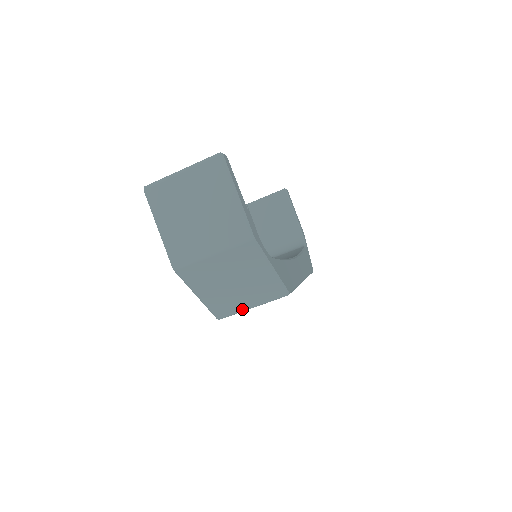
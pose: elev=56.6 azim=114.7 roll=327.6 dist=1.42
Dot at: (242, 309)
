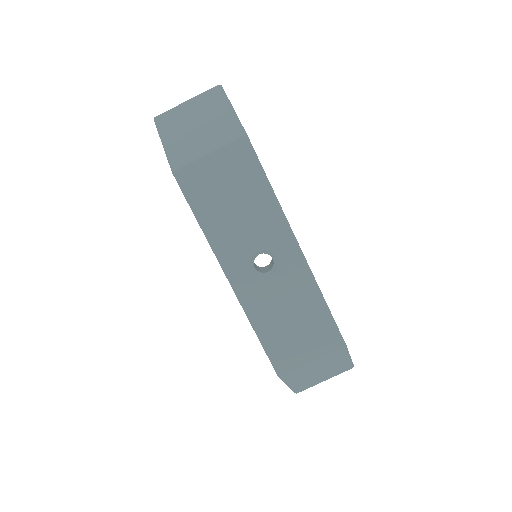
Dot at: (198, 156)
